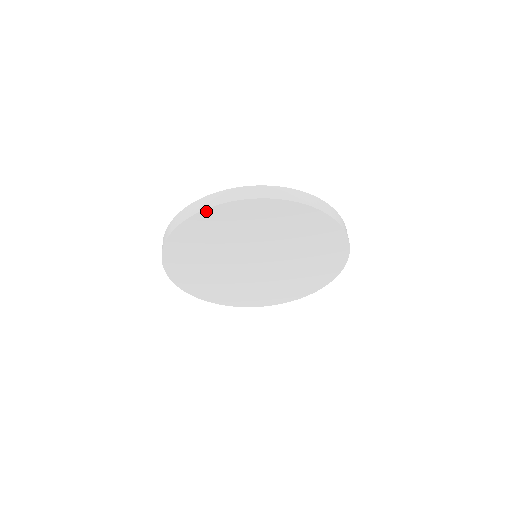
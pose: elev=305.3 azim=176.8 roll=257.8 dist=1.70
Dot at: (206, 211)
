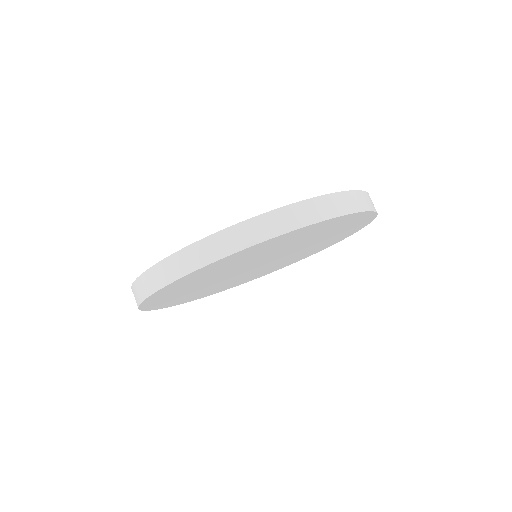
Dot at: (142, 308)
